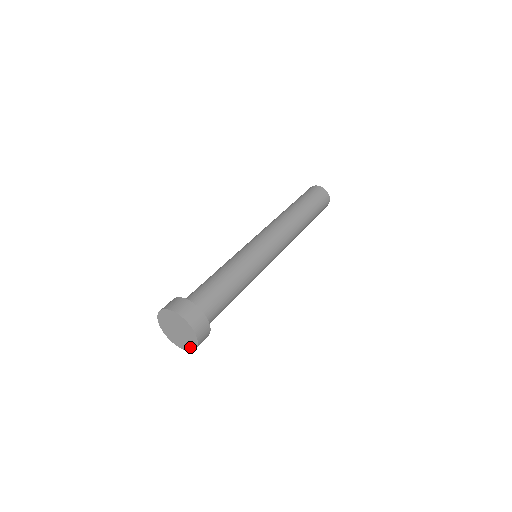
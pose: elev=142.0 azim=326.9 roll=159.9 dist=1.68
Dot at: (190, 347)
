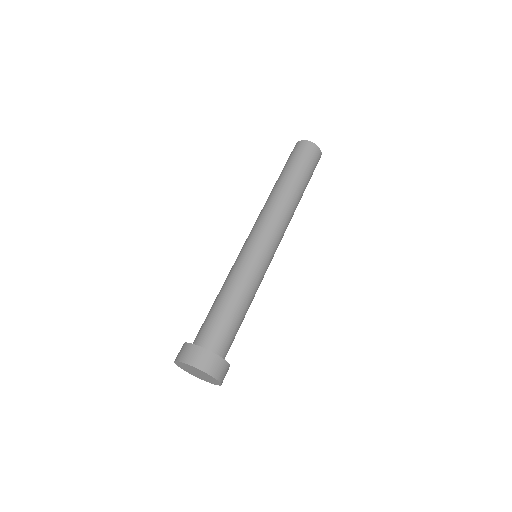
Dot at: (197, 376)
